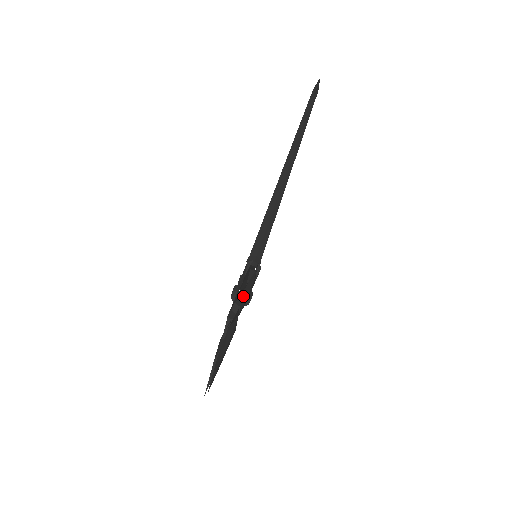
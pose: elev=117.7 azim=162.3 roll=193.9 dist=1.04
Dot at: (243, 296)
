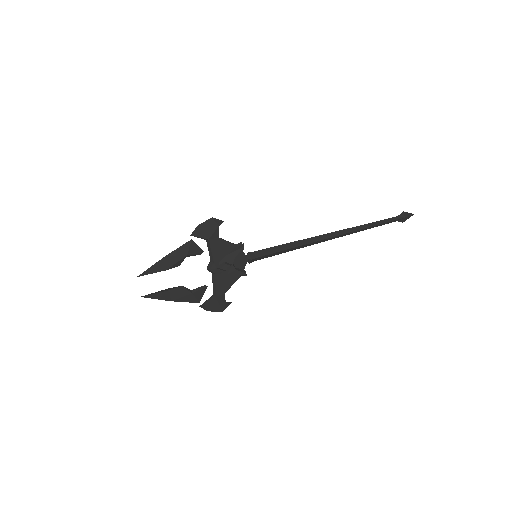
Dot at: (204, 232)
